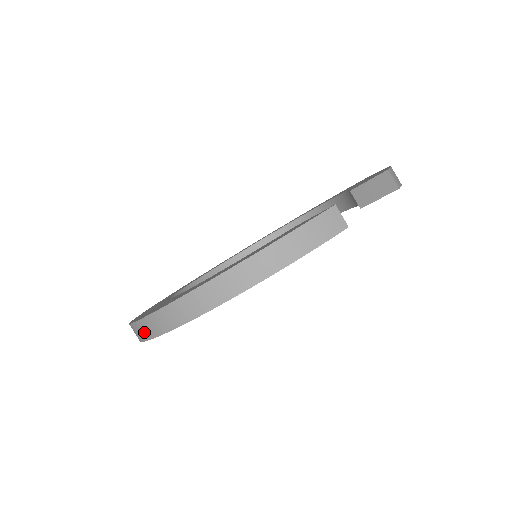
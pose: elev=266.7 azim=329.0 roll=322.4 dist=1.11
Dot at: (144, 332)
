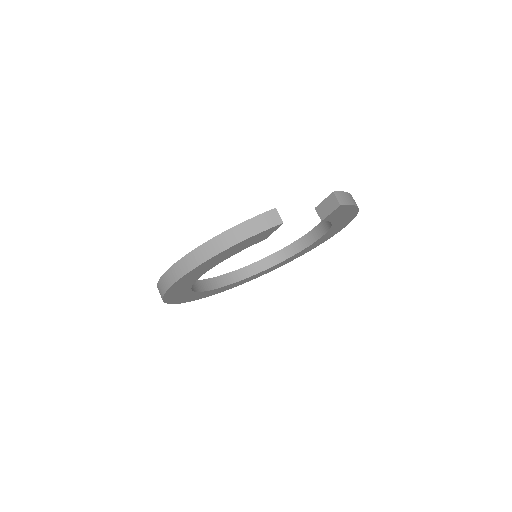
Dot at: (161, 290)
